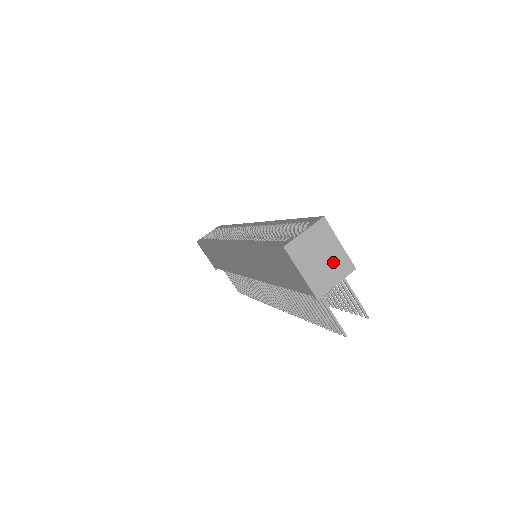
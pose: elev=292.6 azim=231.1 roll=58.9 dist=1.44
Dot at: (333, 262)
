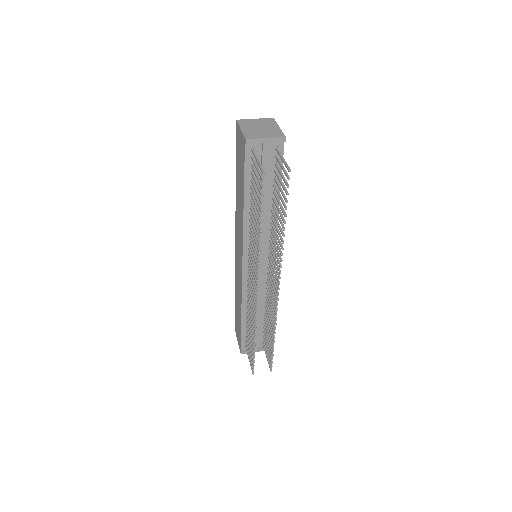
Dot at: (269, 131)
